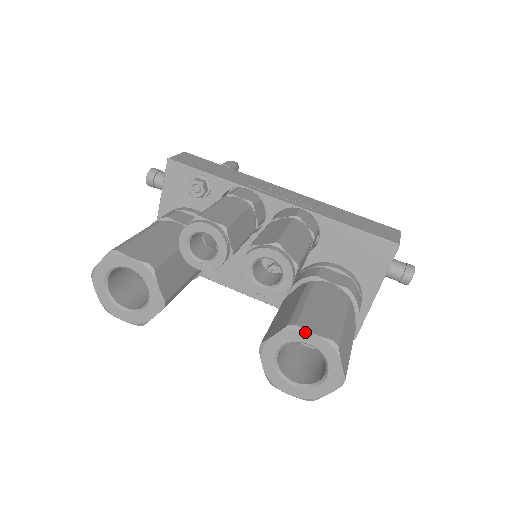
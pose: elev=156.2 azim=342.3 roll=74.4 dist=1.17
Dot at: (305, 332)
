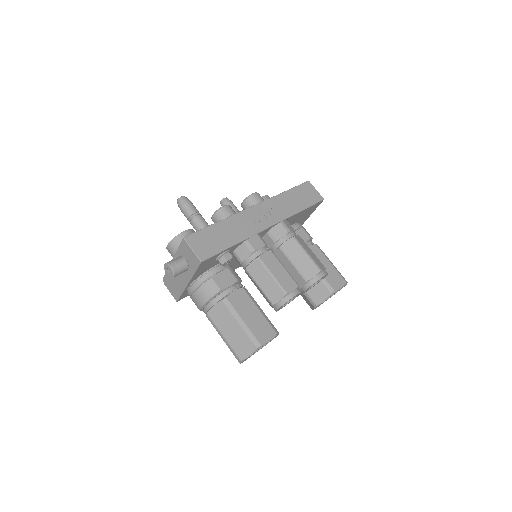
Dot at: occluded
